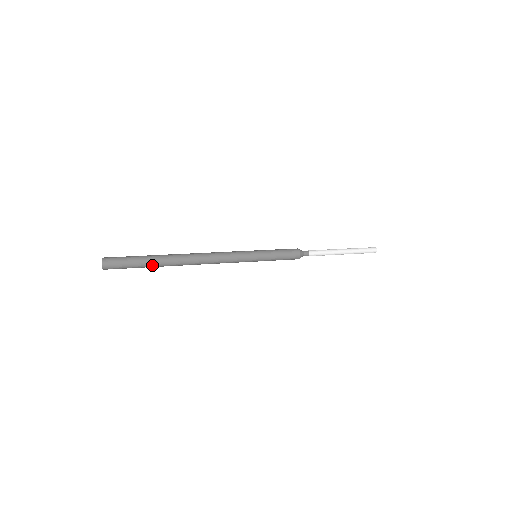
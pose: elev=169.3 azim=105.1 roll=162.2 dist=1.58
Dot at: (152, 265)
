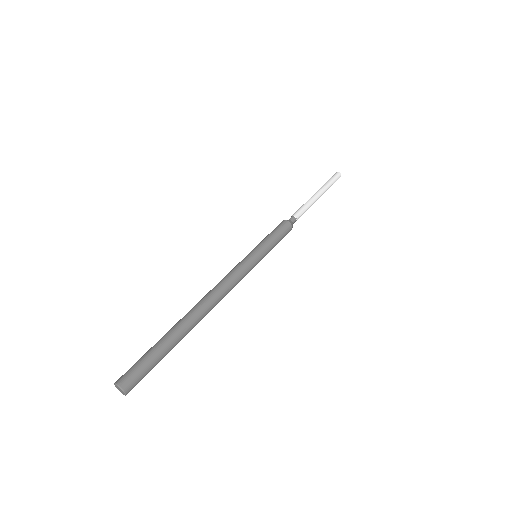
Dot at: (173, 345)
